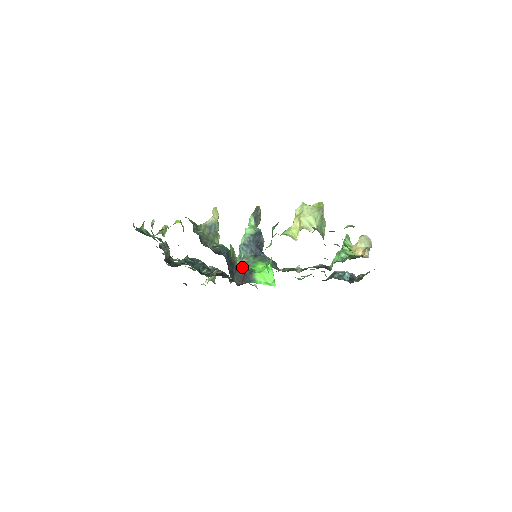
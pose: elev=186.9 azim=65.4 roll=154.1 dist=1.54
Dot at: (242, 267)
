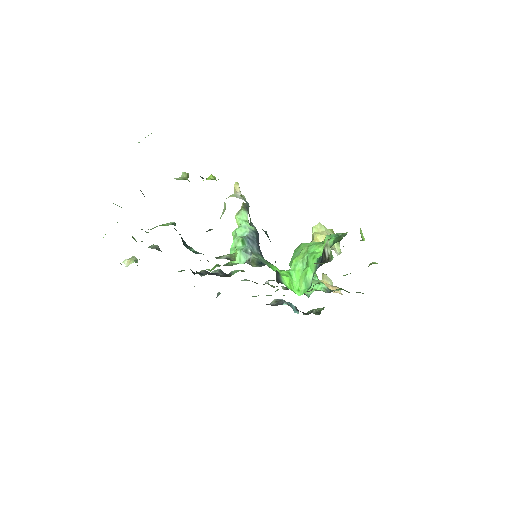
Dot at: occluded
